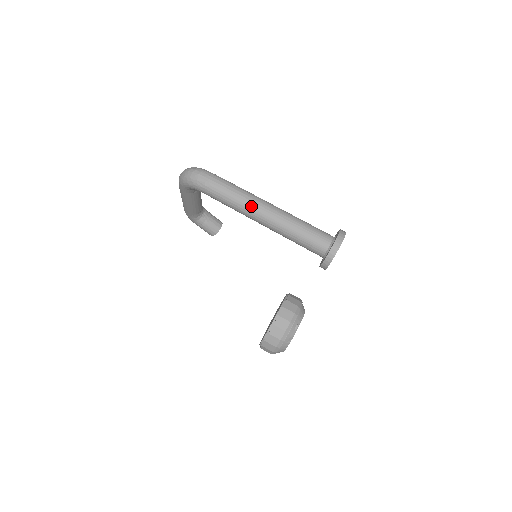
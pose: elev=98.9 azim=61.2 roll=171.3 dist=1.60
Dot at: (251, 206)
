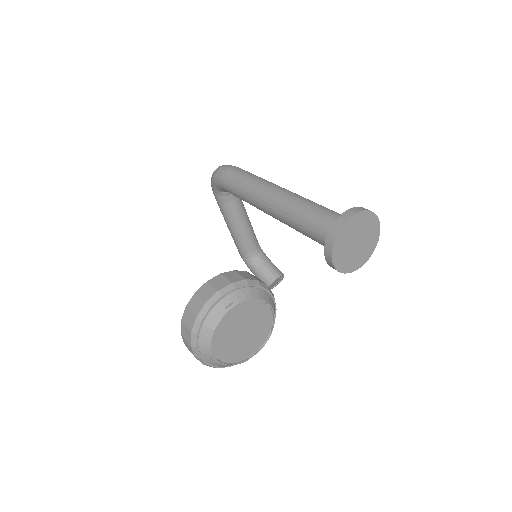
Dot at: (259, 189)
